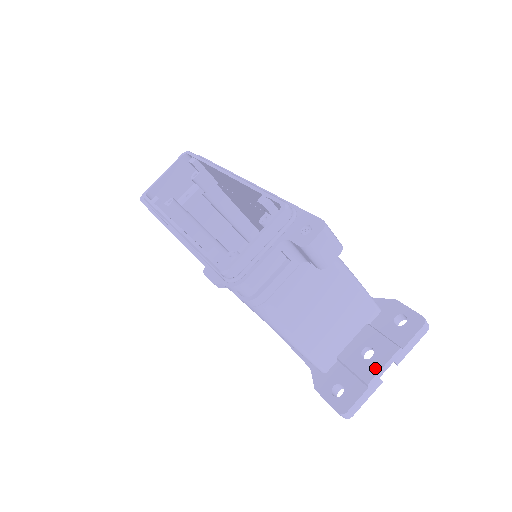
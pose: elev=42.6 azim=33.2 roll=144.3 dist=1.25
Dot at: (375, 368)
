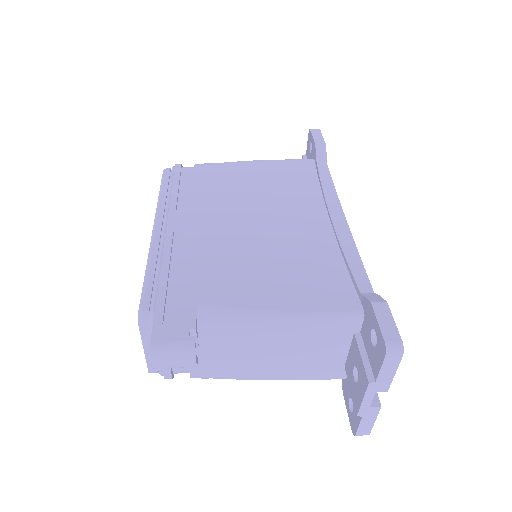
Dot at: (359, 399)
